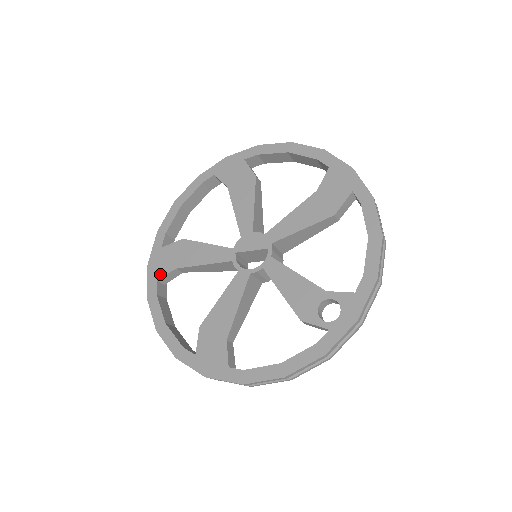
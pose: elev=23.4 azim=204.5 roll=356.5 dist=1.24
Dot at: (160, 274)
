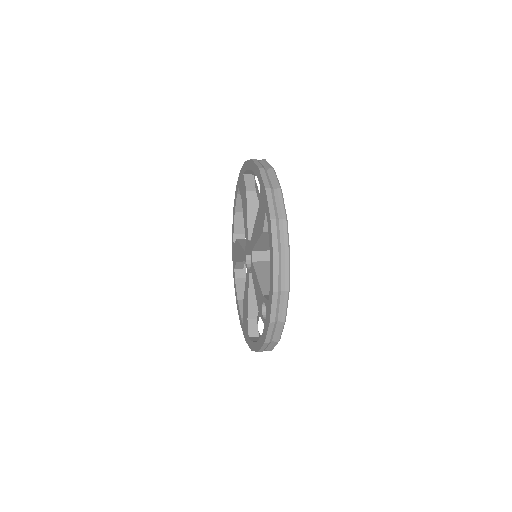
Dot at: (234, 264)
